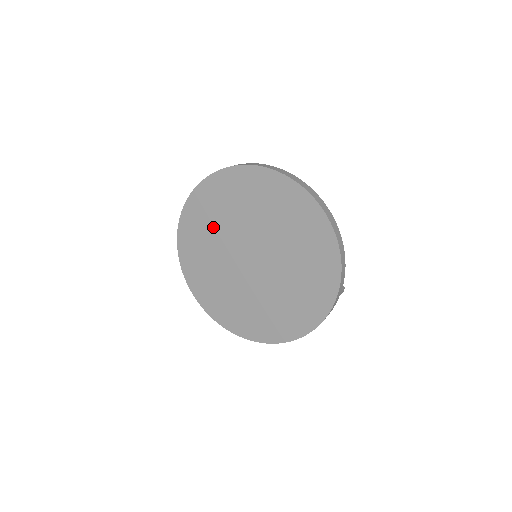
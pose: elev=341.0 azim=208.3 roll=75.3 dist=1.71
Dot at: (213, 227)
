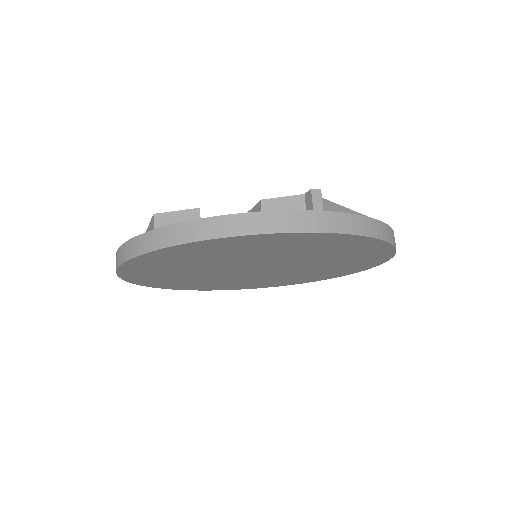
Dot at: (222, 257)
